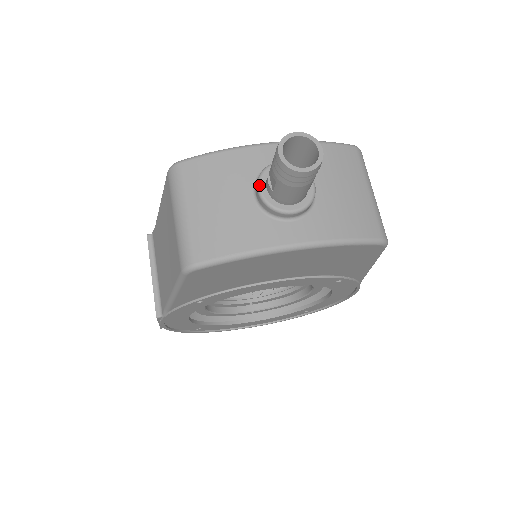
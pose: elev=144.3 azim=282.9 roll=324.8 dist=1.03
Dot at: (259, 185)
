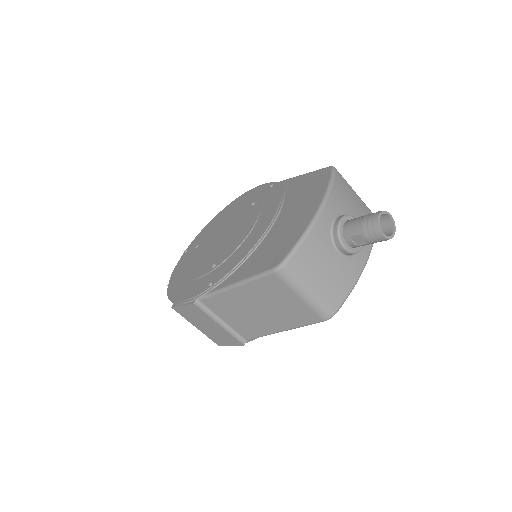
Dot at: (344, 246)
